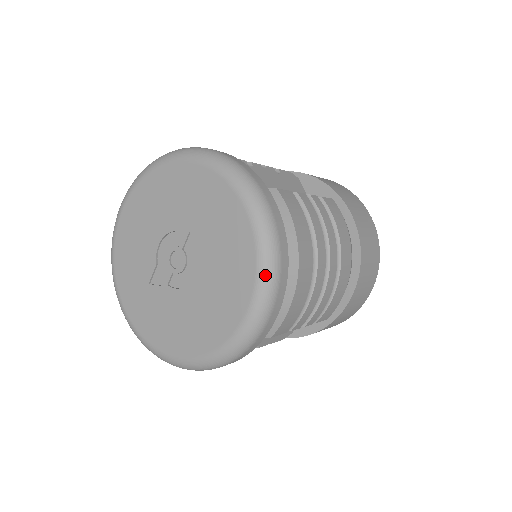
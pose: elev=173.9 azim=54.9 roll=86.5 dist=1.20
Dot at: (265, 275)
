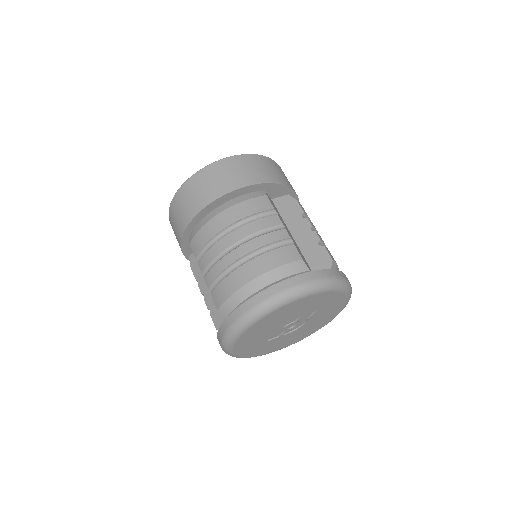
Dot at: occluded
